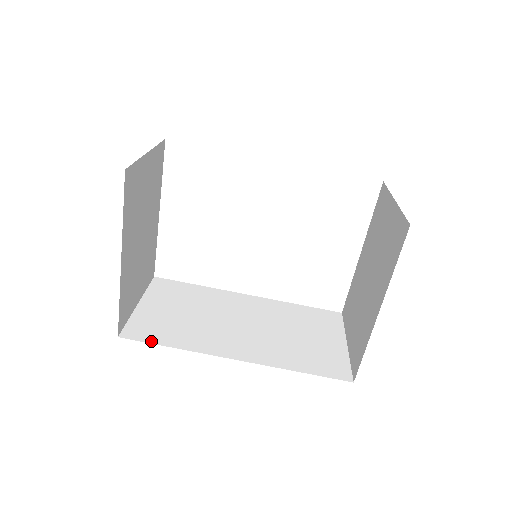
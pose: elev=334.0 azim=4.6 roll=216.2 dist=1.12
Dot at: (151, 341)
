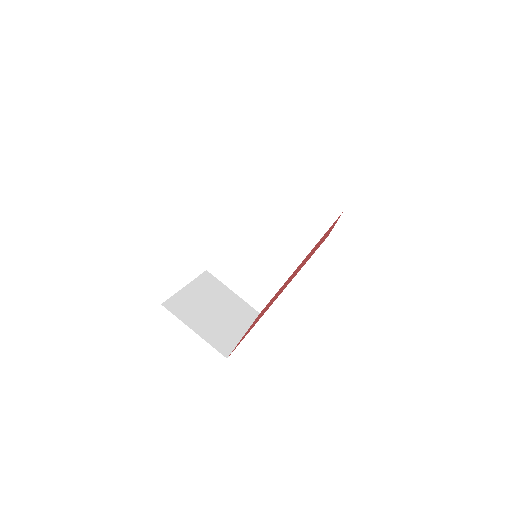
Dot at: (269, 300)
